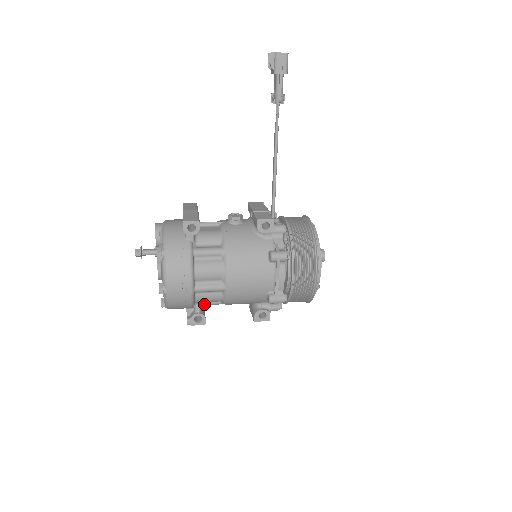
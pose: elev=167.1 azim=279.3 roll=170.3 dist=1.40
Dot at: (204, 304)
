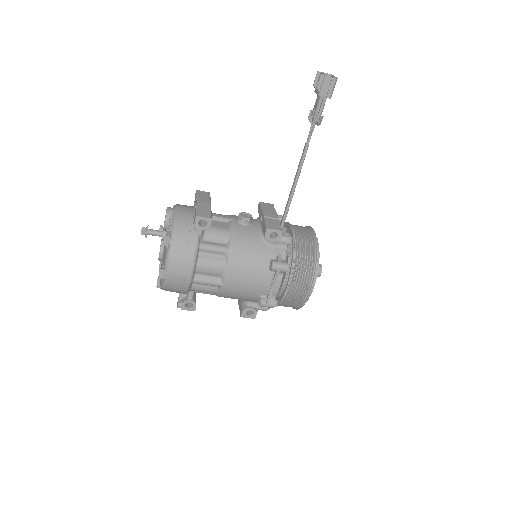
Dot at: (197, 292)
